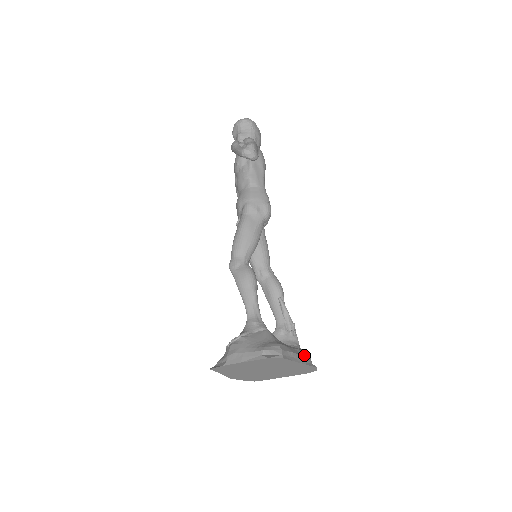
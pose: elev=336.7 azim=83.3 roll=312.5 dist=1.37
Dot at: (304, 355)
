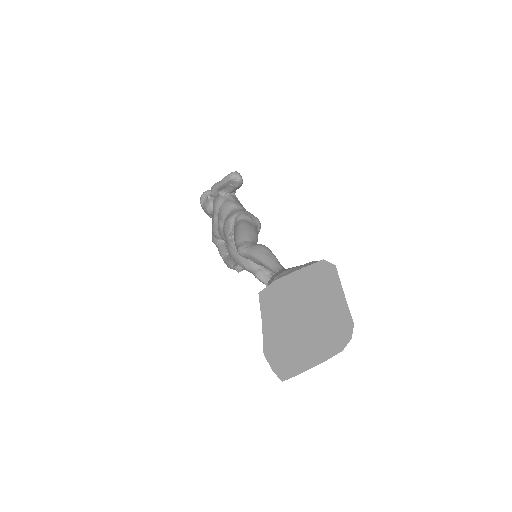
Dot at: occluded
